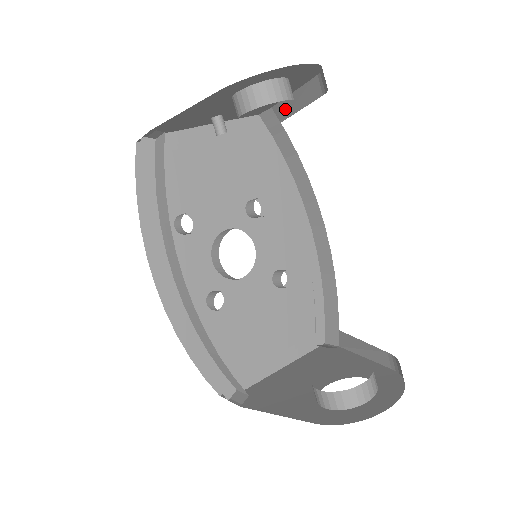
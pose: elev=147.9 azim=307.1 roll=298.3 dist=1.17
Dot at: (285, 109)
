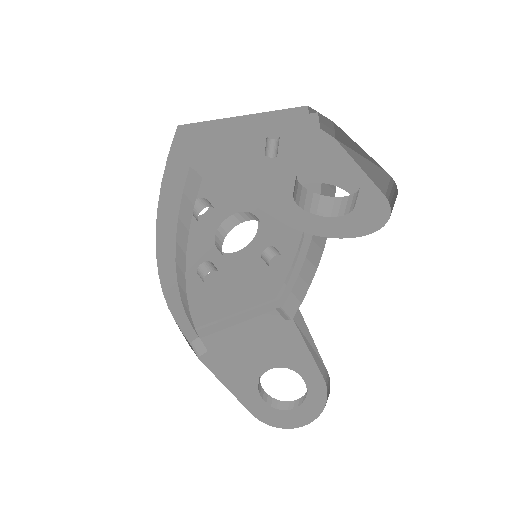
Dot at: (346, 141)
